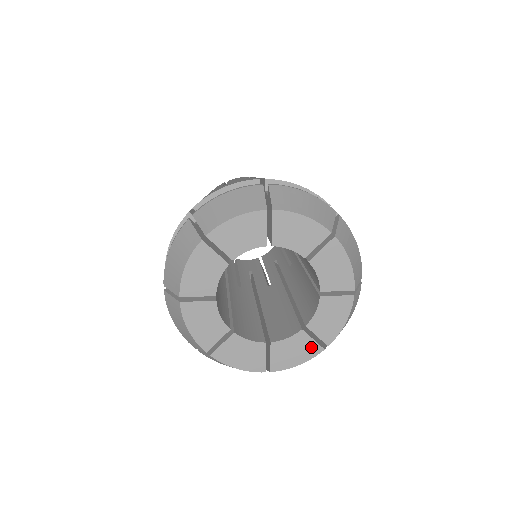
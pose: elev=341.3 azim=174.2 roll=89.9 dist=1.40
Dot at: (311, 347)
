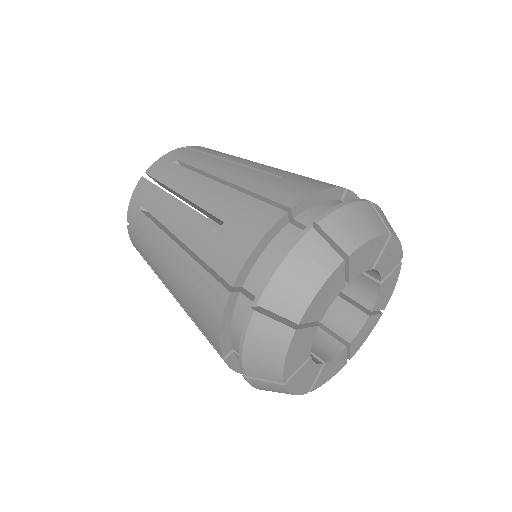
Dot at: (375, 320)
